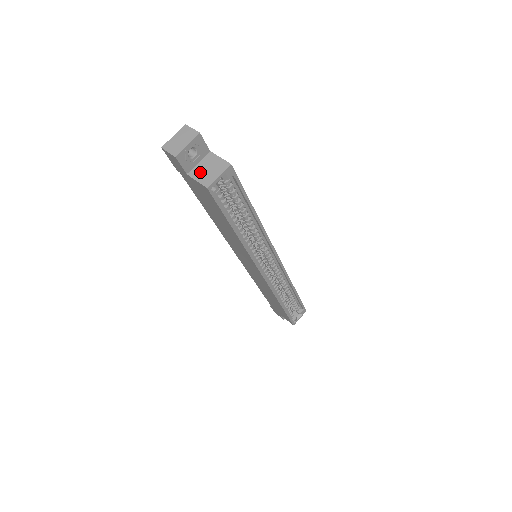
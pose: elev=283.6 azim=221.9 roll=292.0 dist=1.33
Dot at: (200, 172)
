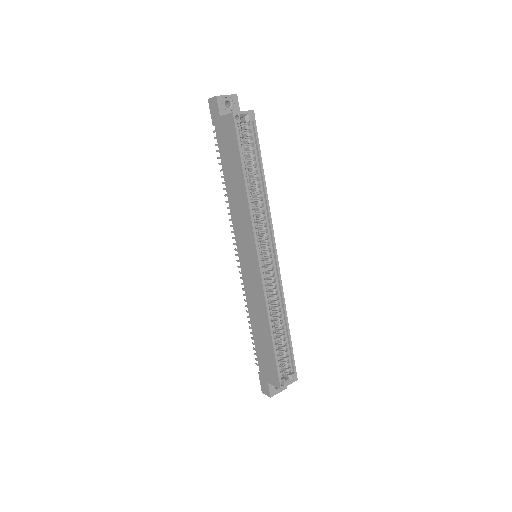
Dot at: occluded
